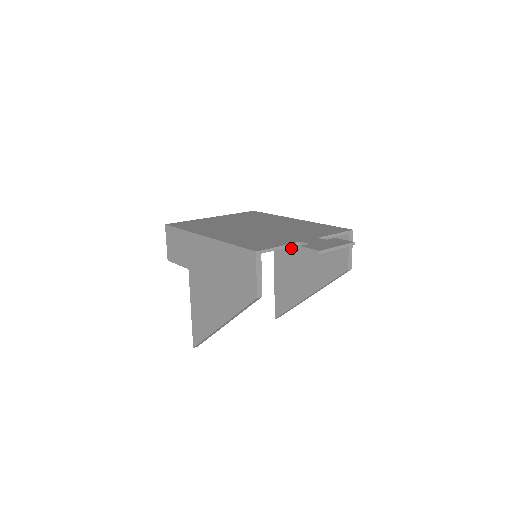
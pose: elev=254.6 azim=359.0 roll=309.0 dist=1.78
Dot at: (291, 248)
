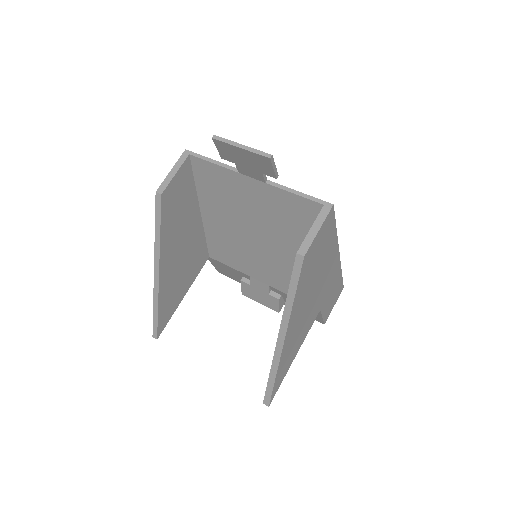
Dot at: occluded
